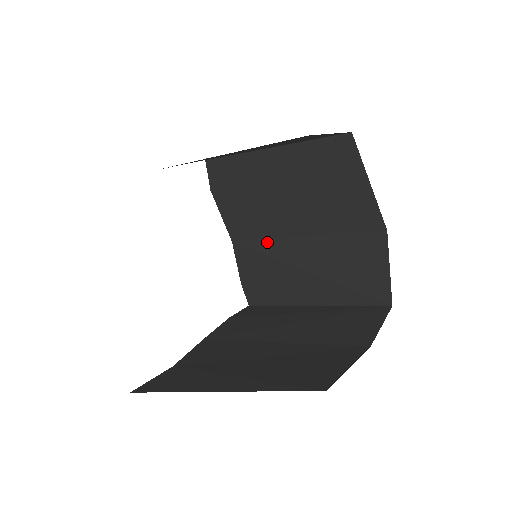
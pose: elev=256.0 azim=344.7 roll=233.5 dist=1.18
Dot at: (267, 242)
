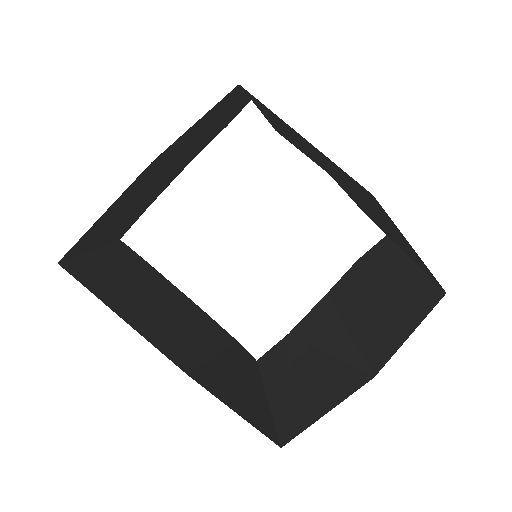
Dot at: (339, 181)
